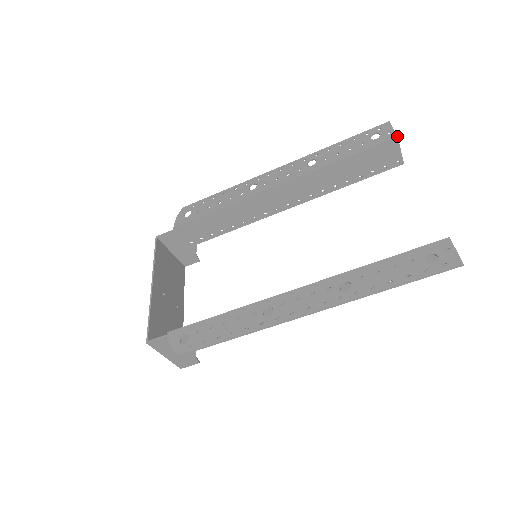
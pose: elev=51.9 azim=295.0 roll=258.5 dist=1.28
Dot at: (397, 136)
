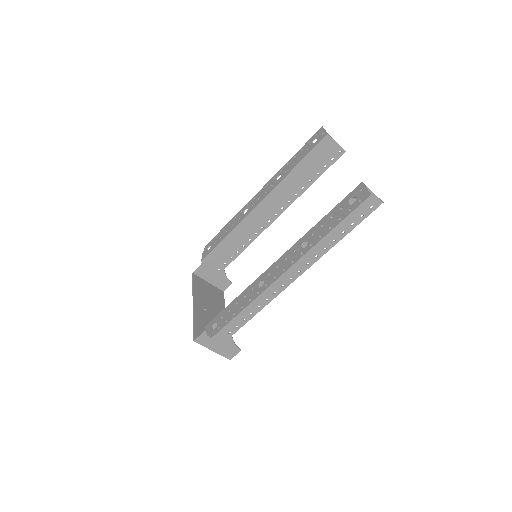
Dot at: (327, 134)
